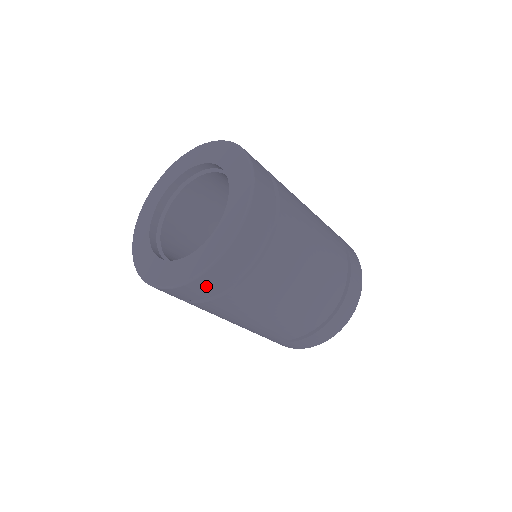
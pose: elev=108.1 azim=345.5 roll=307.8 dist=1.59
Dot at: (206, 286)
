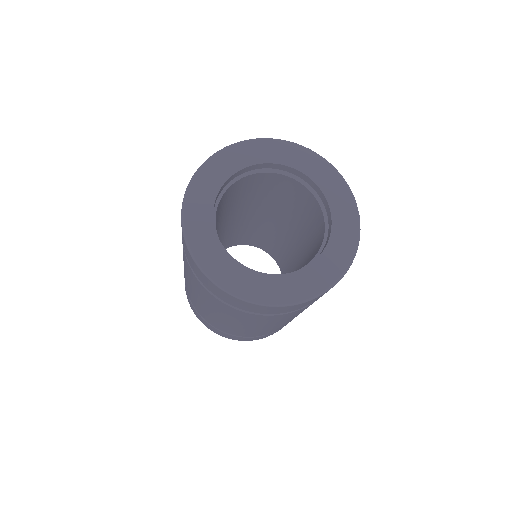
Dot at: (262, 309)
